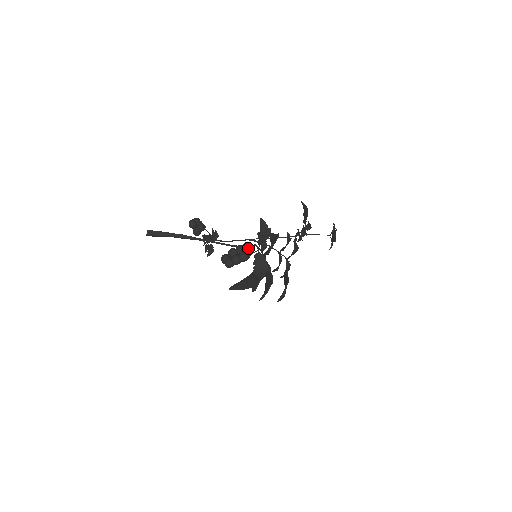
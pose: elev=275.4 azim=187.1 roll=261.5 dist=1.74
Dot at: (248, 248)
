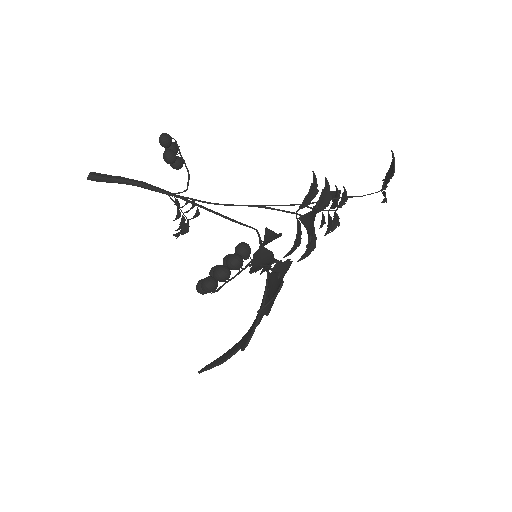
Dot at: (244, 246)
